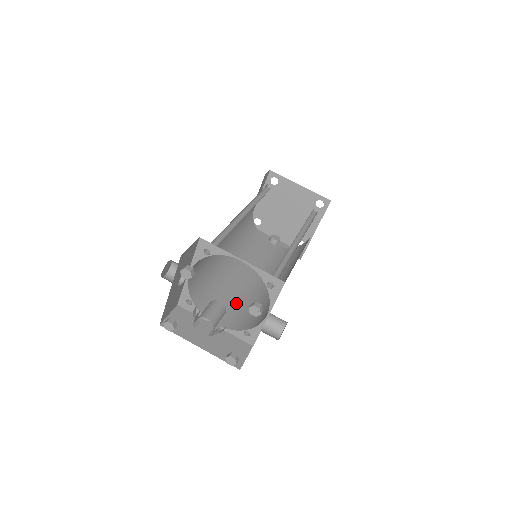
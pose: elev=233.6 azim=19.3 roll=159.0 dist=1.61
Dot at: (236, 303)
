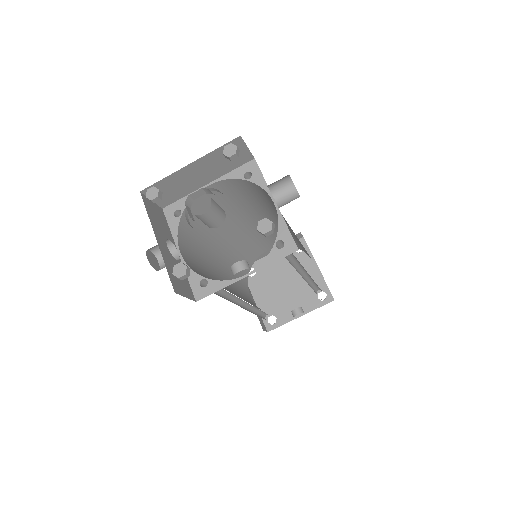
Dot at: occluded
